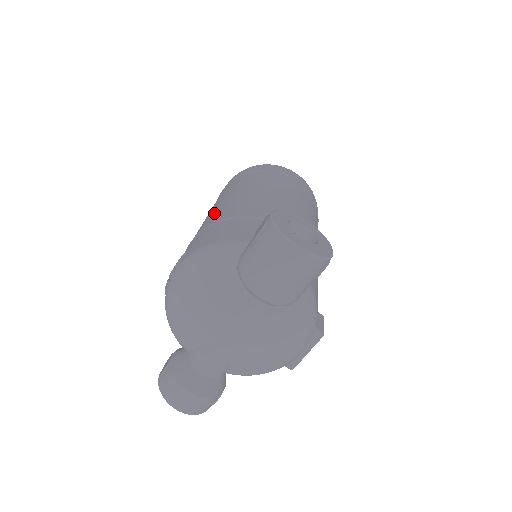
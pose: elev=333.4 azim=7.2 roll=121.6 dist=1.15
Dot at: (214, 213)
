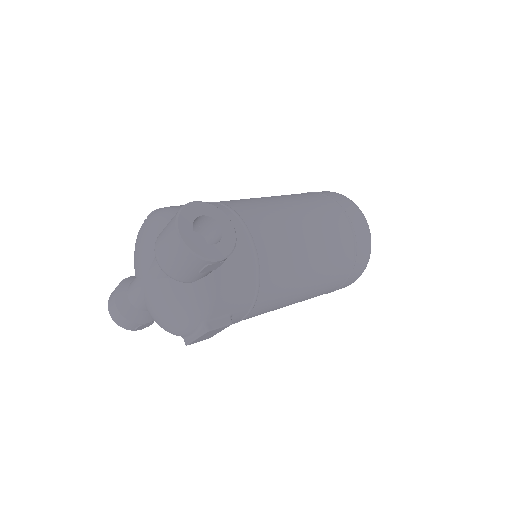
Dot at: occluded
